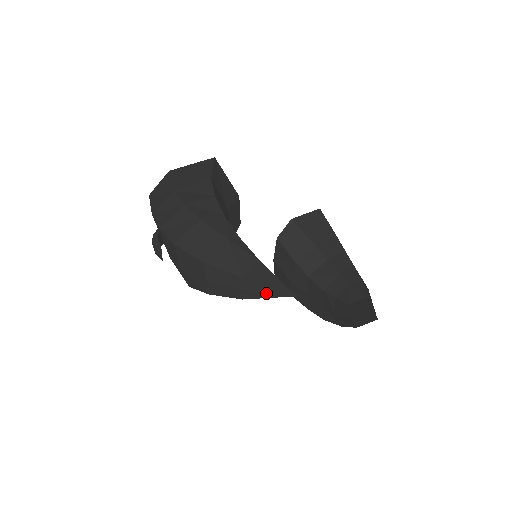
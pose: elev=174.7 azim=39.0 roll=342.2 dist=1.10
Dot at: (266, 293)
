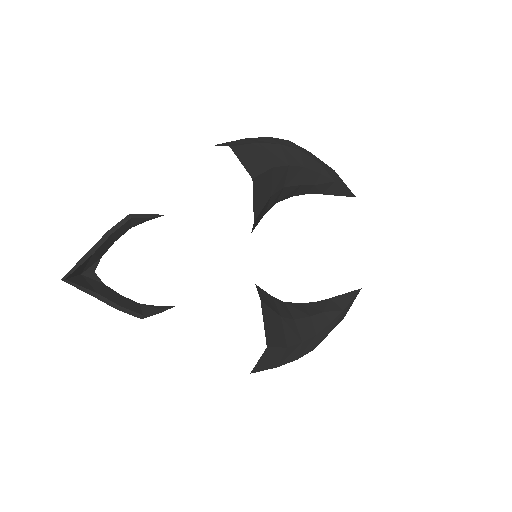
Dot at: occluded
